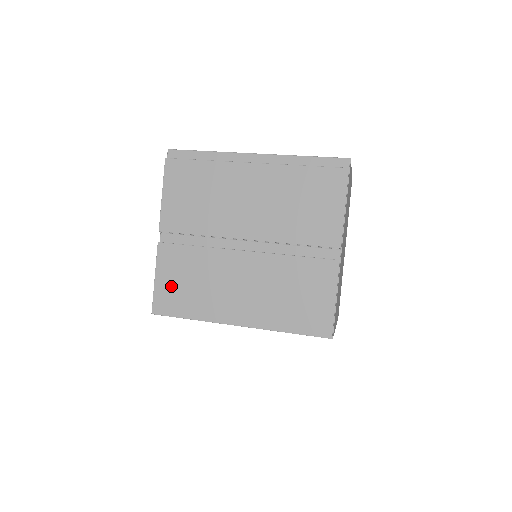
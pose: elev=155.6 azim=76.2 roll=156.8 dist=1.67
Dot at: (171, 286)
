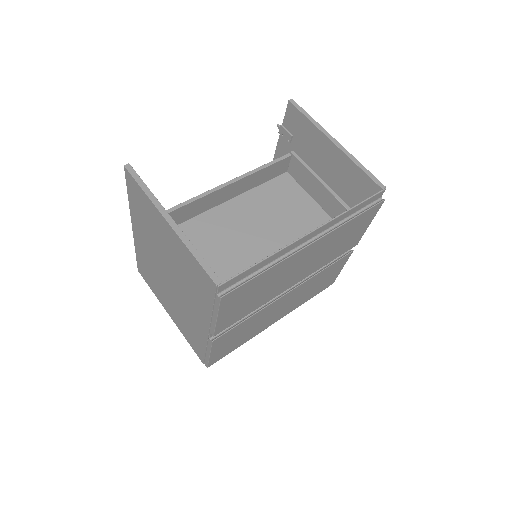
Dot at: (225, 348)
